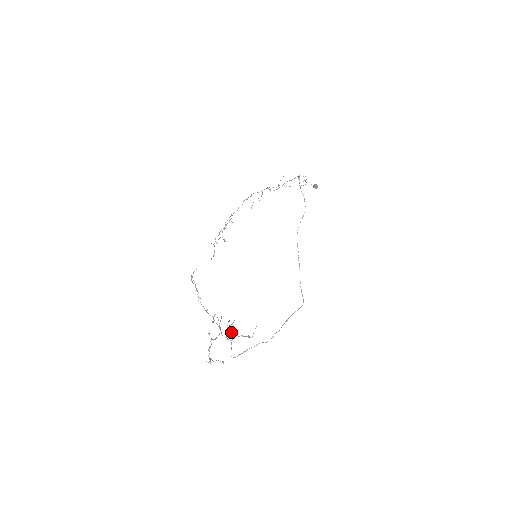
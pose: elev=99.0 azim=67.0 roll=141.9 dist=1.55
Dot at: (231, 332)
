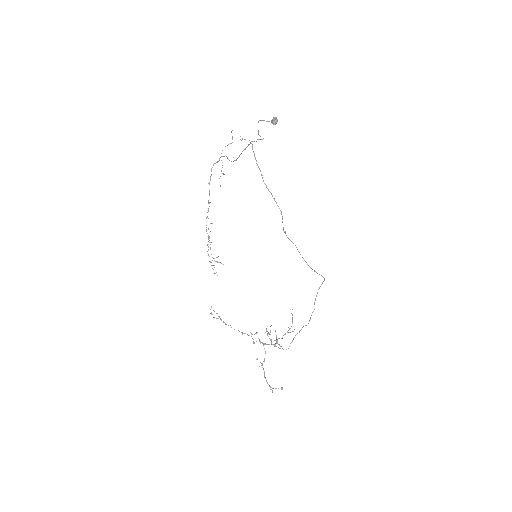
Dot at: (274, 344)
